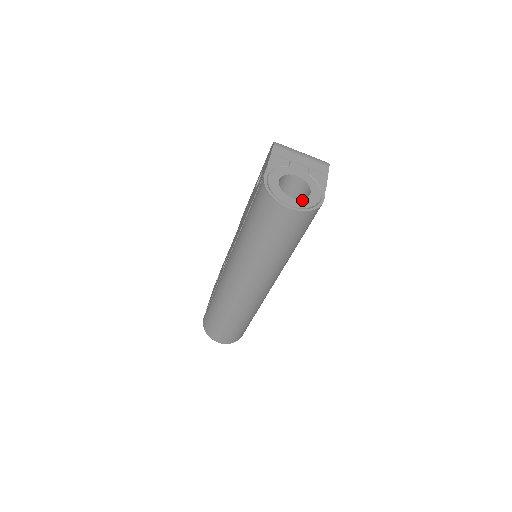
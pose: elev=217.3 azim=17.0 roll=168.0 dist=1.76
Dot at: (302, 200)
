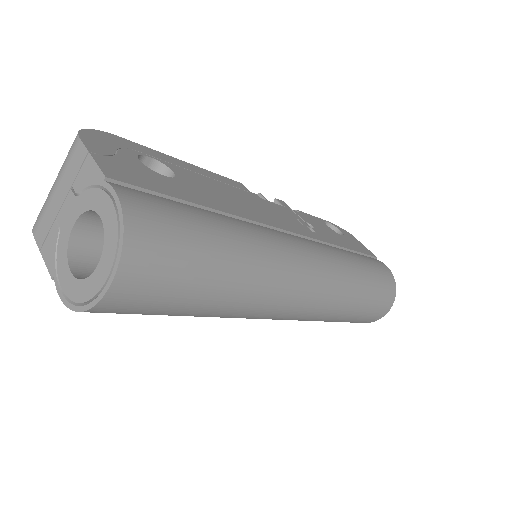
Dot at: (104, 248)
